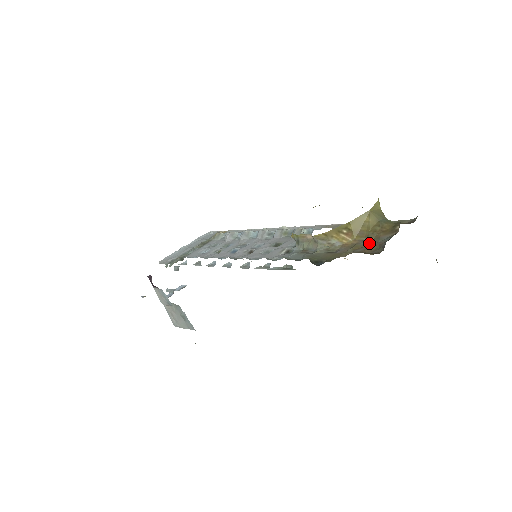
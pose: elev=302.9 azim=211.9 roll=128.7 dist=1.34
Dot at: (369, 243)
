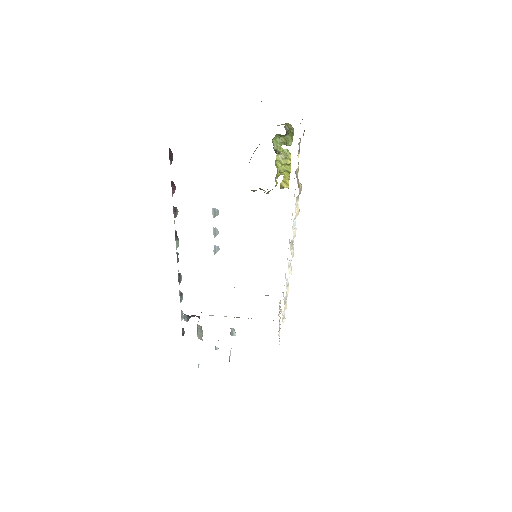
Dot at: occluded
